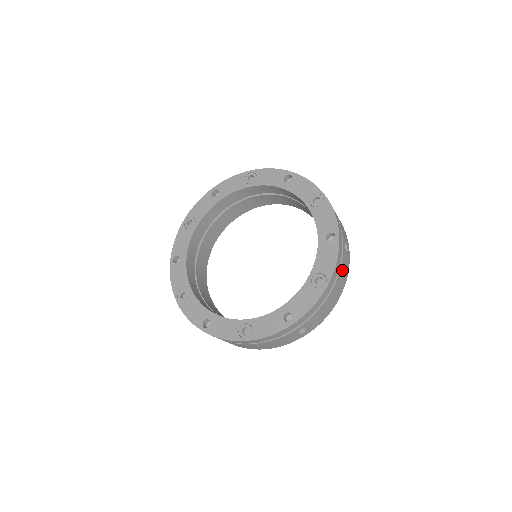
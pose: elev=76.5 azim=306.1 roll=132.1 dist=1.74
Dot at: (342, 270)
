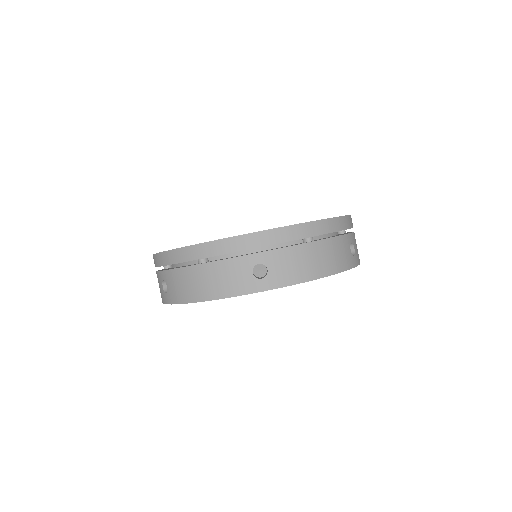
Dot at: (337, 246)
